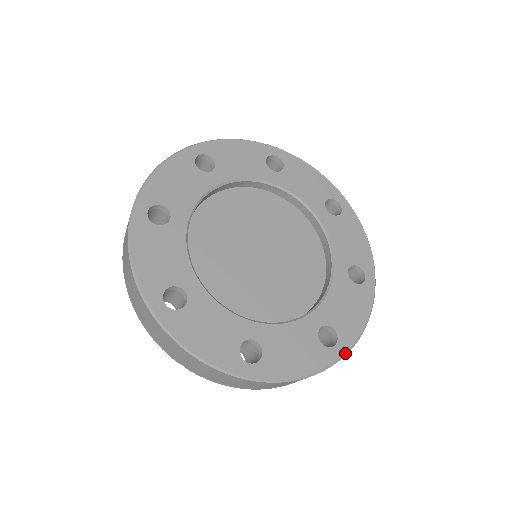
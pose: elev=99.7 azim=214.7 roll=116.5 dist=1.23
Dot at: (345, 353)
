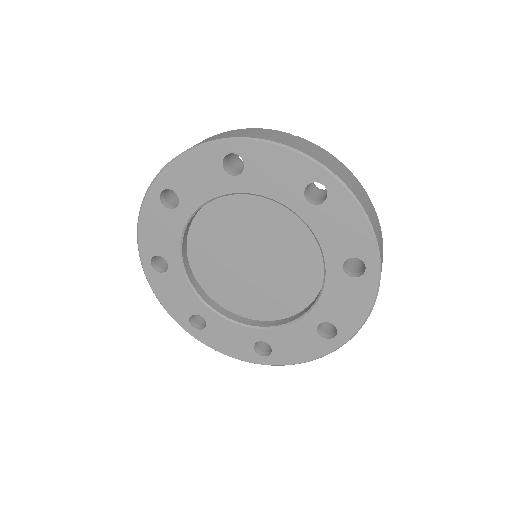
Dot at: (346, 341)
